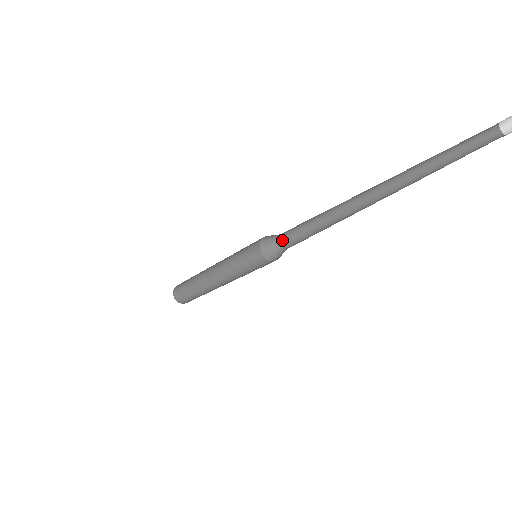
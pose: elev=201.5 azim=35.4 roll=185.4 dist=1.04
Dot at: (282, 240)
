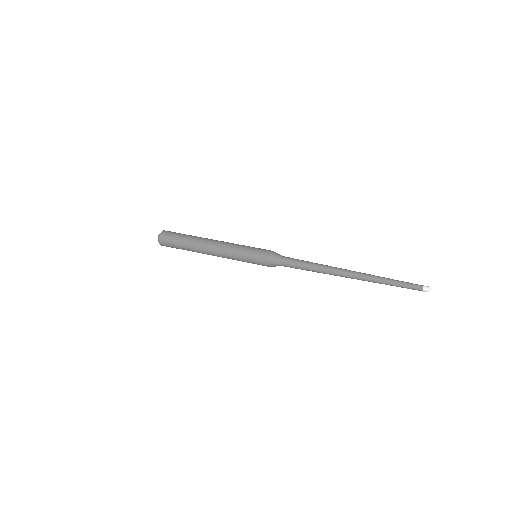
Dot at: occluded
